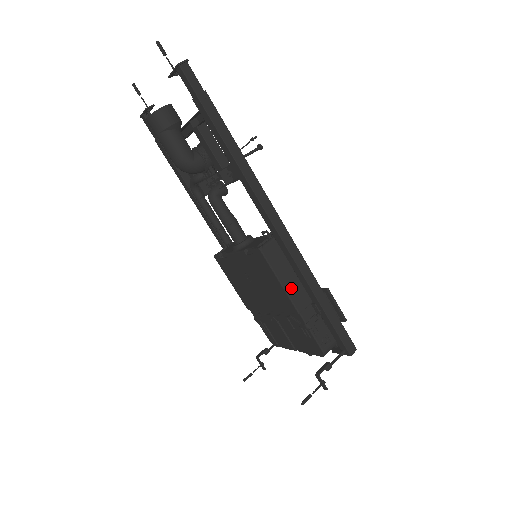
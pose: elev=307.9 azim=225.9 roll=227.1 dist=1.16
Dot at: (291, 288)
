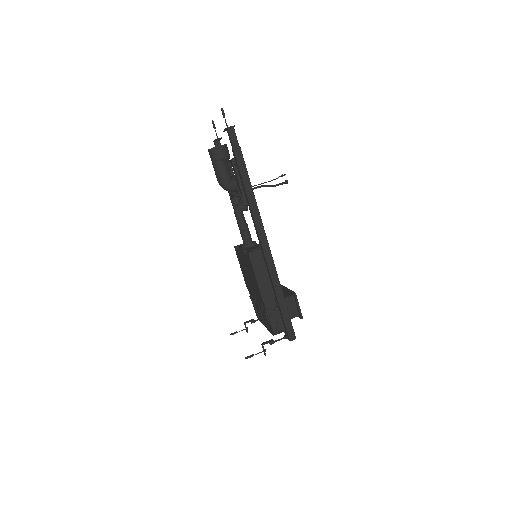
Dot at: (263, 284)
